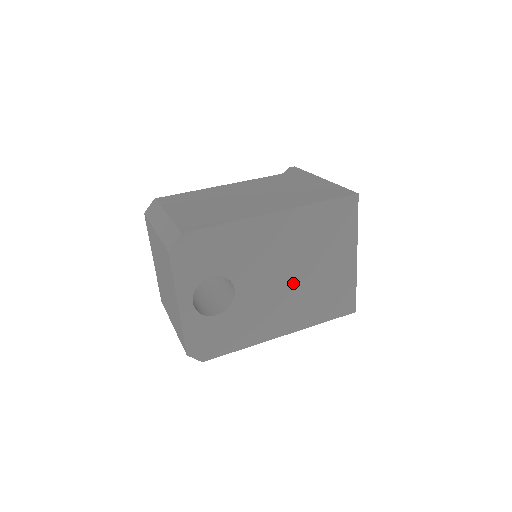
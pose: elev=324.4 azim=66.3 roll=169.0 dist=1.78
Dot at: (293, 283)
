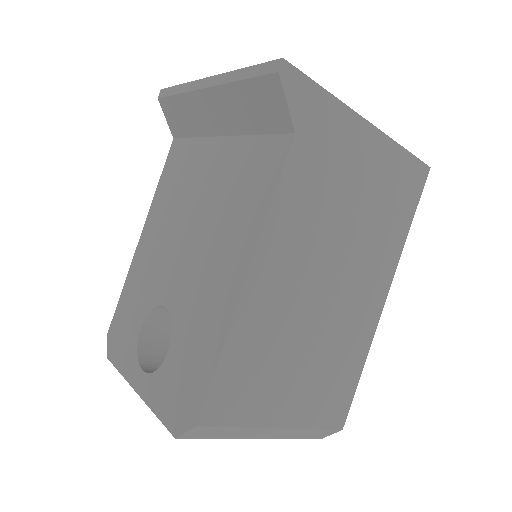
Dot at: occluded
